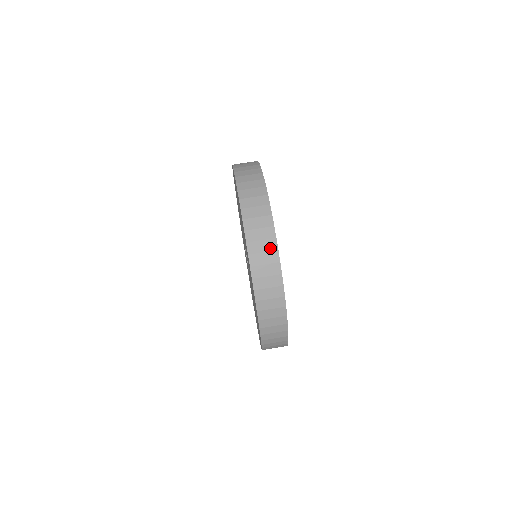
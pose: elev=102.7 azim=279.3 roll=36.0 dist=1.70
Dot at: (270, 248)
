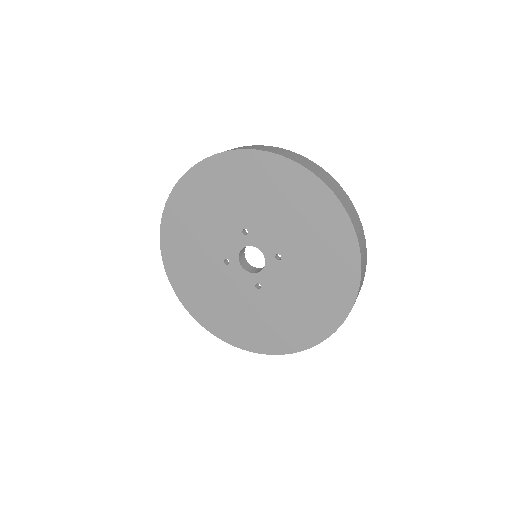
Dot at: (318, 168)
